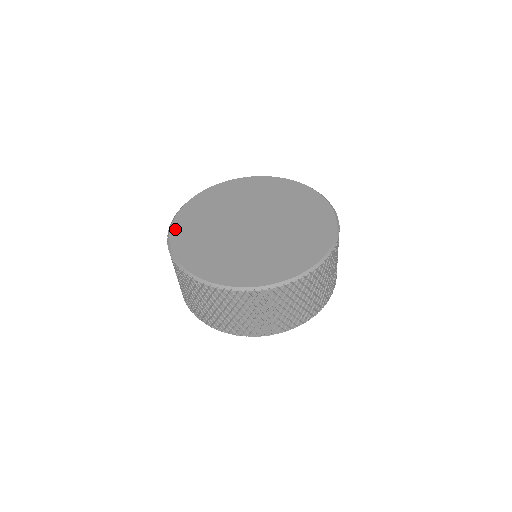
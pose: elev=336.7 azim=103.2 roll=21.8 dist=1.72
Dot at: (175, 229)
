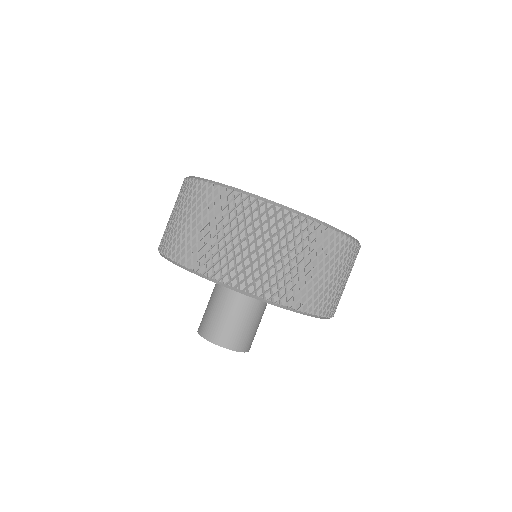
Dot at: occluded
